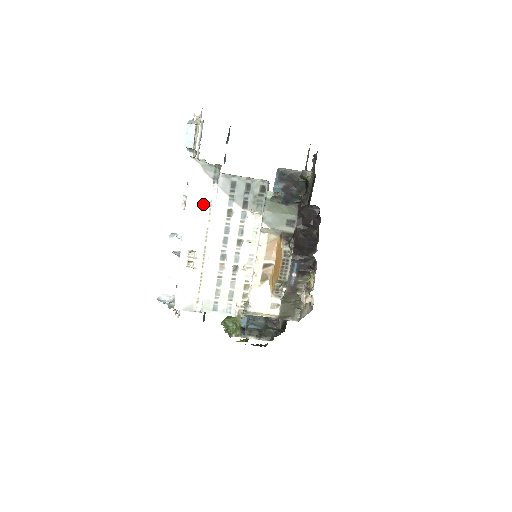
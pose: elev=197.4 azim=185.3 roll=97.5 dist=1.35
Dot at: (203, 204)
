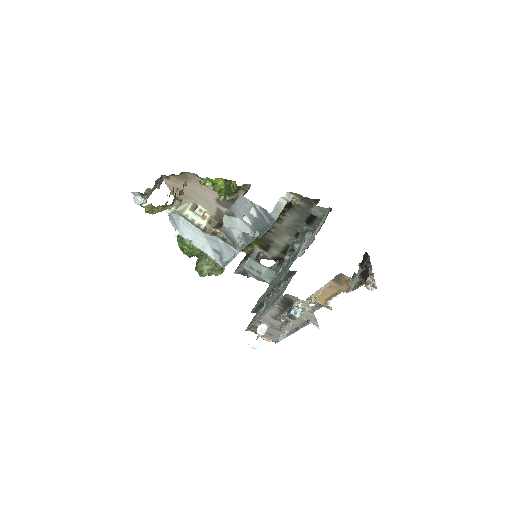
Dot at: occluded
